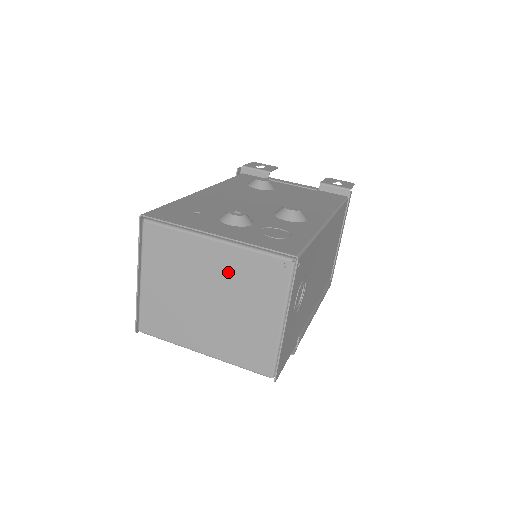
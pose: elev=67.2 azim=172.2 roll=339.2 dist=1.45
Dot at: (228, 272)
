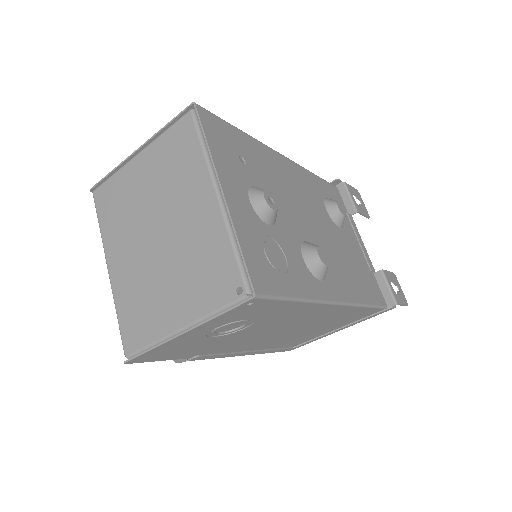
Dot at: (195, 234)
